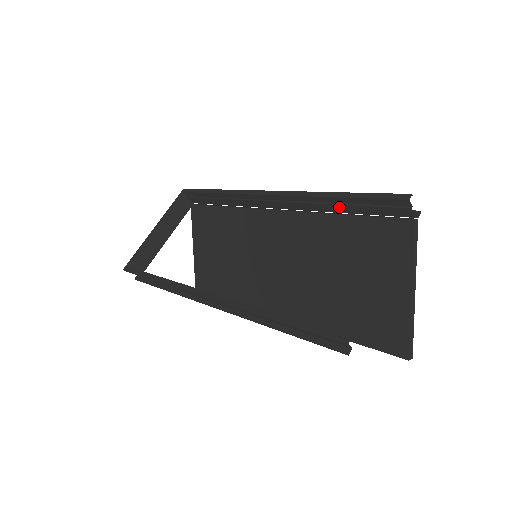
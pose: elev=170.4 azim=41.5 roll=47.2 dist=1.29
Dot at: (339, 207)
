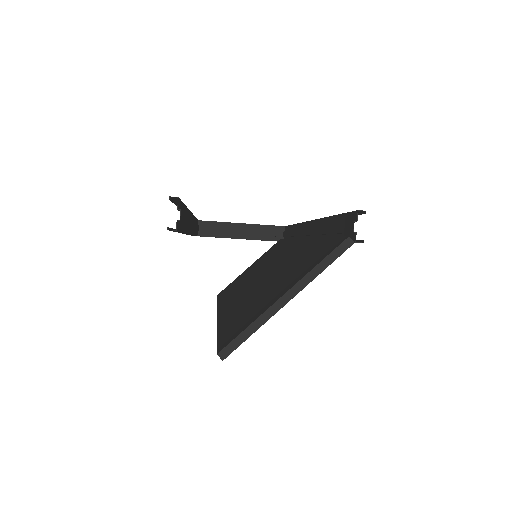
Dot at: (327, 229)
